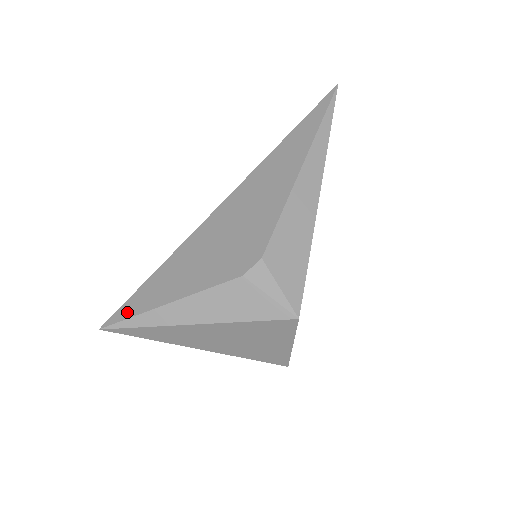
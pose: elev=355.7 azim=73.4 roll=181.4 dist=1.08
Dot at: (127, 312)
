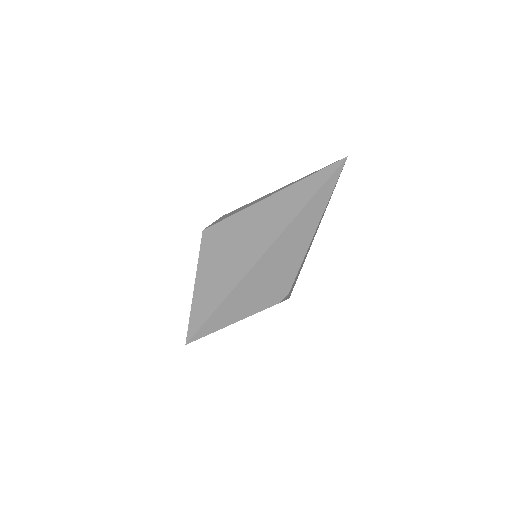
Dot at: (205, 333)
